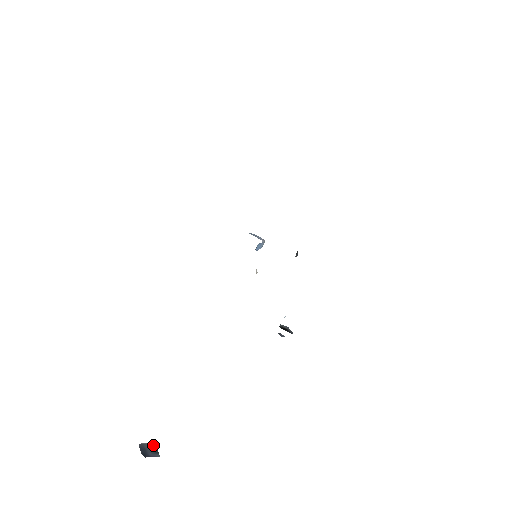
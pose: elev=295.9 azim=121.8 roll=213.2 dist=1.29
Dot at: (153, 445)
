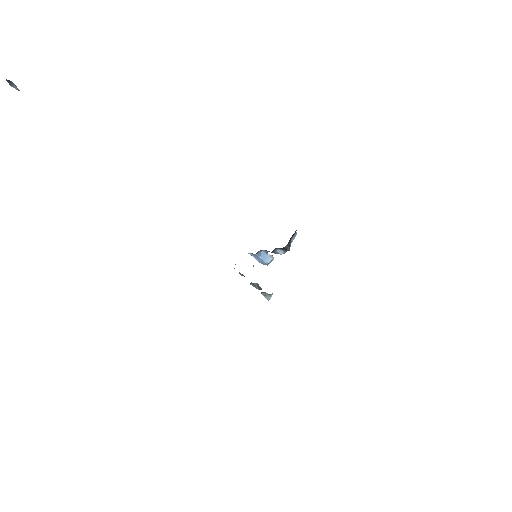
Dot at: (18, 90)
